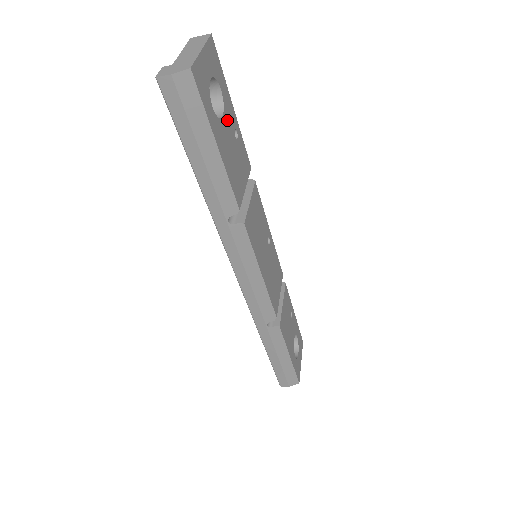
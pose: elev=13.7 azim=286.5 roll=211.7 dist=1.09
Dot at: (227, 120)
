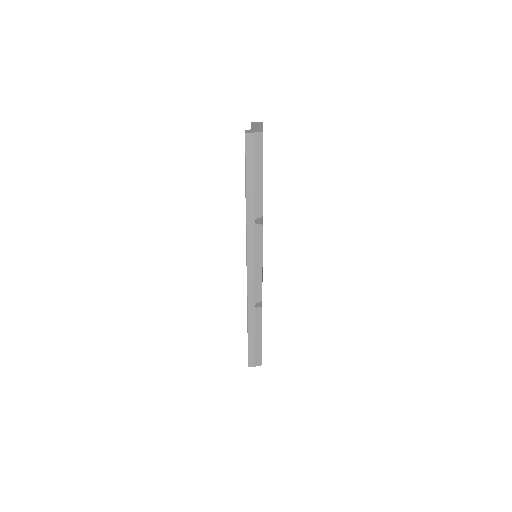
Dot at: occluded
